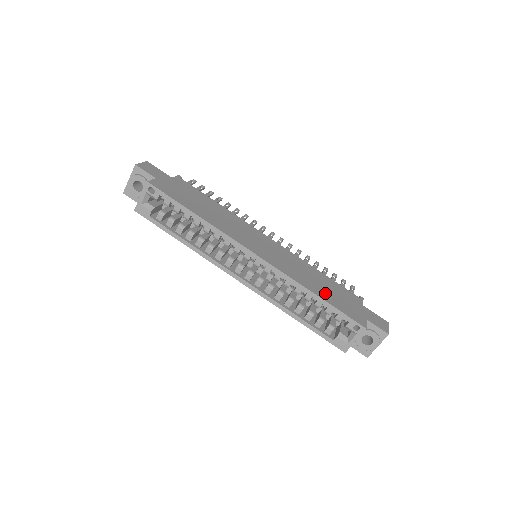
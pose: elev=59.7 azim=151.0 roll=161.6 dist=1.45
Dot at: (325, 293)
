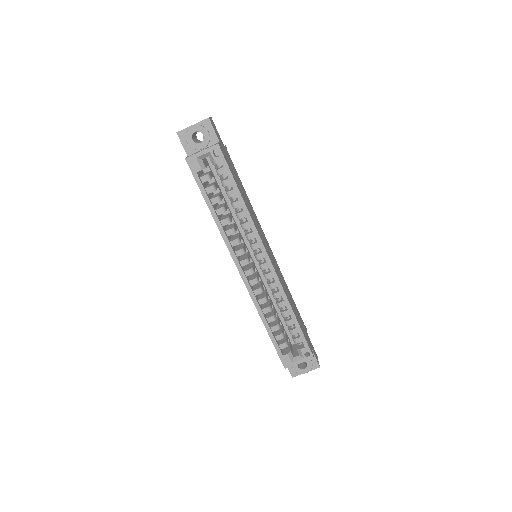
Dot at: (297, 316)
